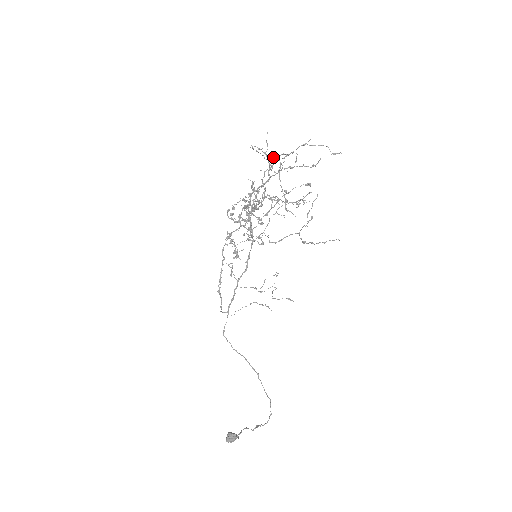
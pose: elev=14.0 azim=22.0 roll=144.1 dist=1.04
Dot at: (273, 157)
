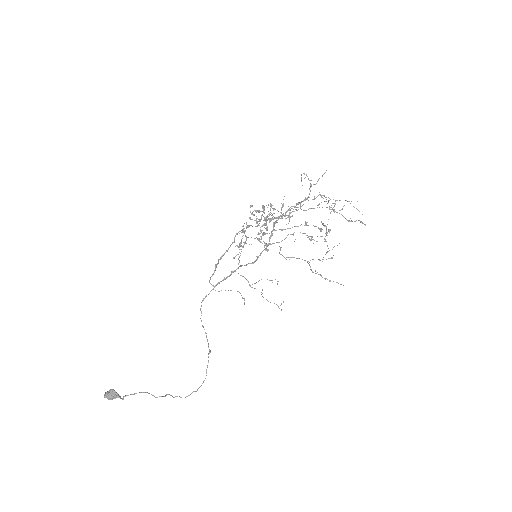
Dot at: occluded
